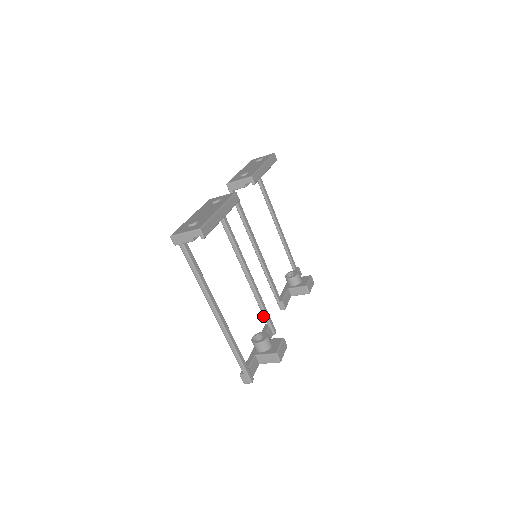
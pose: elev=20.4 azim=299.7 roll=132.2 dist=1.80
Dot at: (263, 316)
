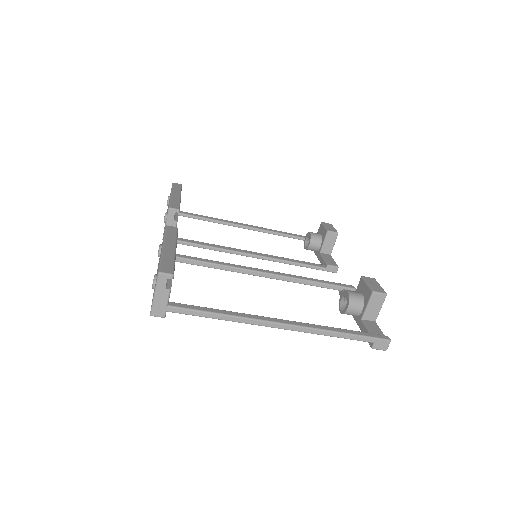
Dot at: occluded
